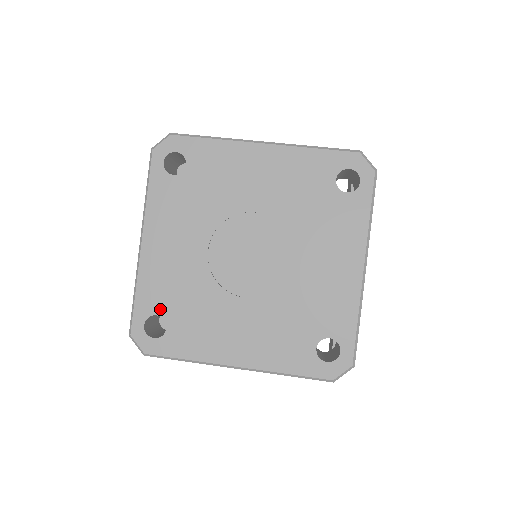
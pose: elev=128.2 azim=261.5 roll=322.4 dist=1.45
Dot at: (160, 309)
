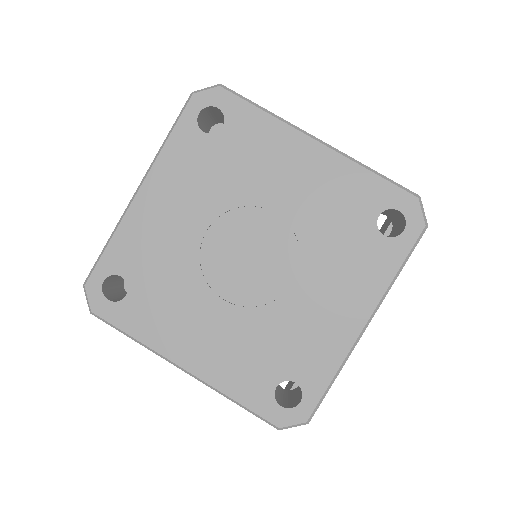
Dot at: (128, 272)
